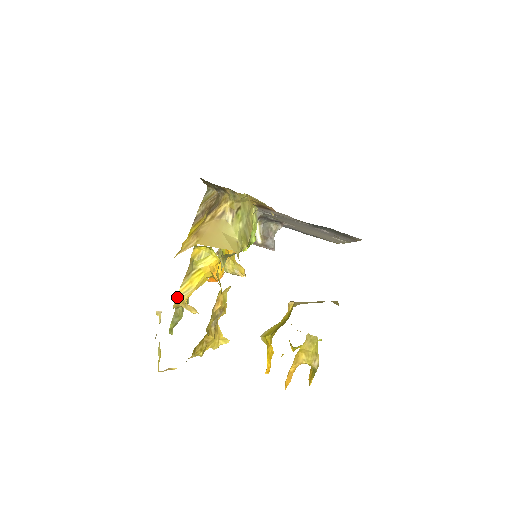
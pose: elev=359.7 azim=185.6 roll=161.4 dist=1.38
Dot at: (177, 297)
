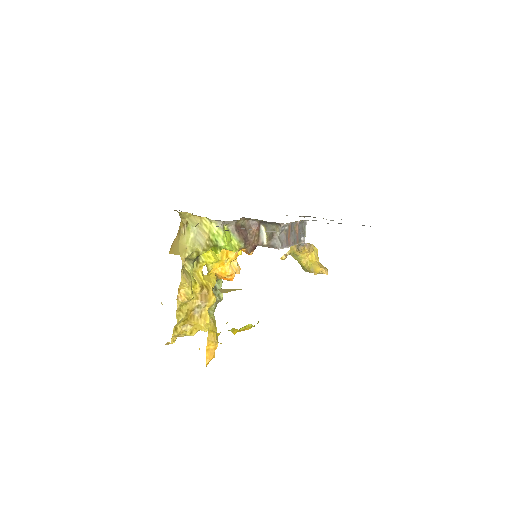
Dot at: occluded
